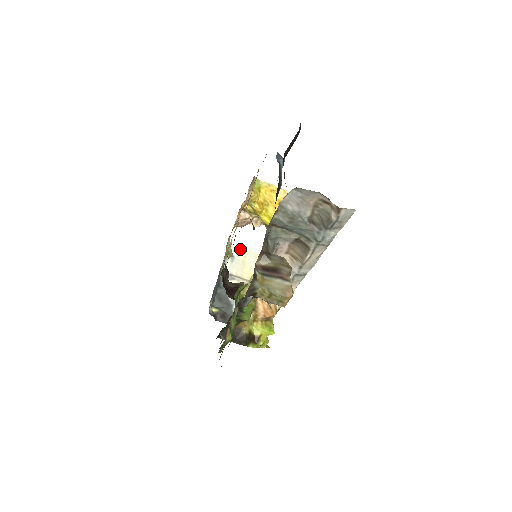
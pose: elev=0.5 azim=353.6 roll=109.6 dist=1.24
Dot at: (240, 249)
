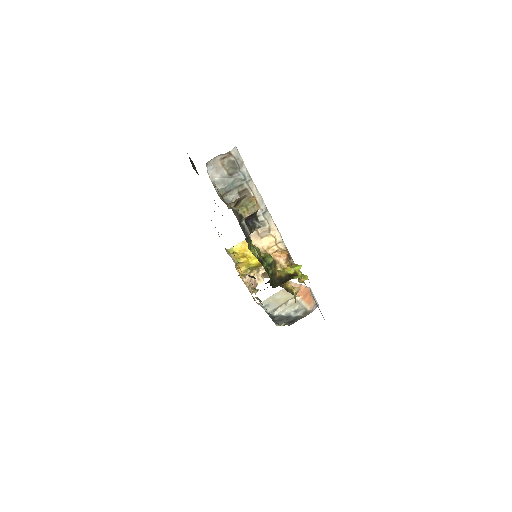
Dot at: (267, 300)
